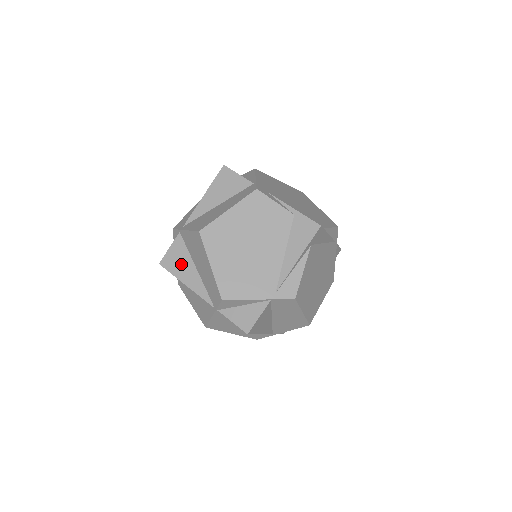
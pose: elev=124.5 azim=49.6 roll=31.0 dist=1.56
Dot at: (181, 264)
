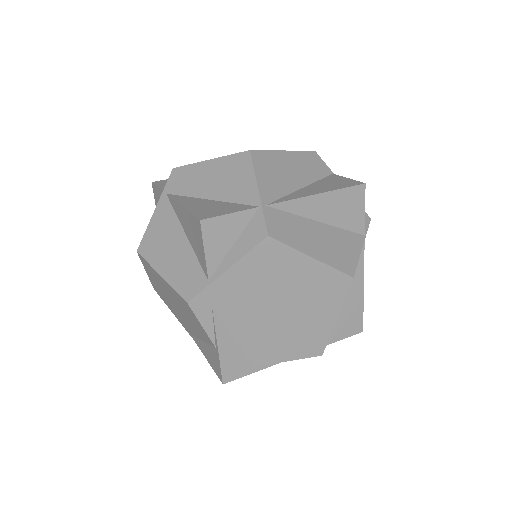
Dot at: occluded
